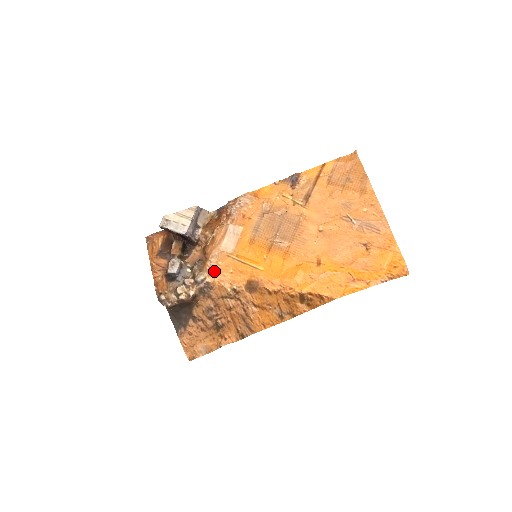
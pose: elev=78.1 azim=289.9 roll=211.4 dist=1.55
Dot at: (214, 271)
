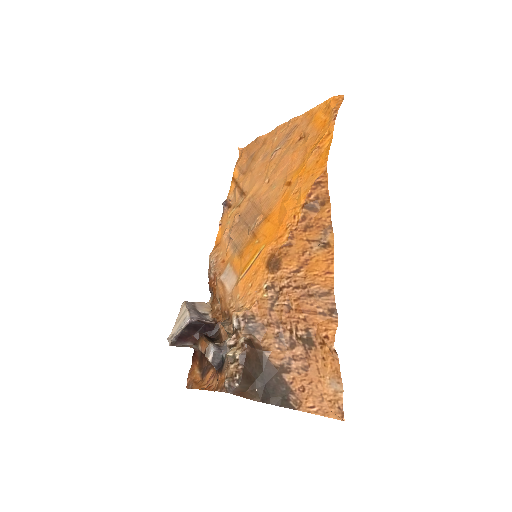
Dot at: (240, 306)
